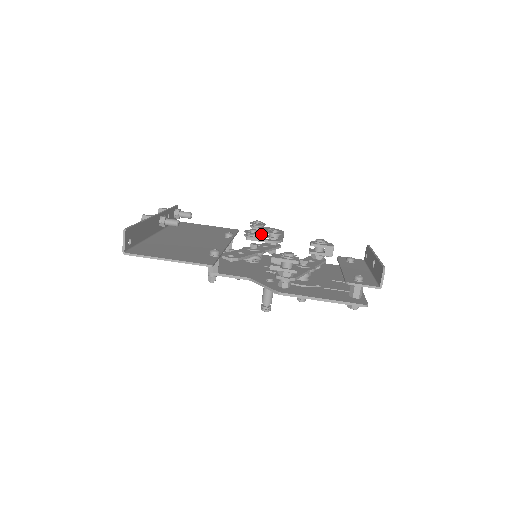
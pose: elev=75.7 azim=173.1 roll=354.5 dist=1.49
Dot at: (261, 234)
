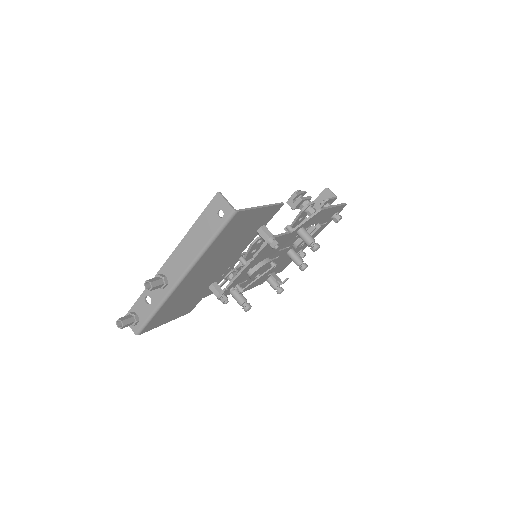
Dot at: occluded
